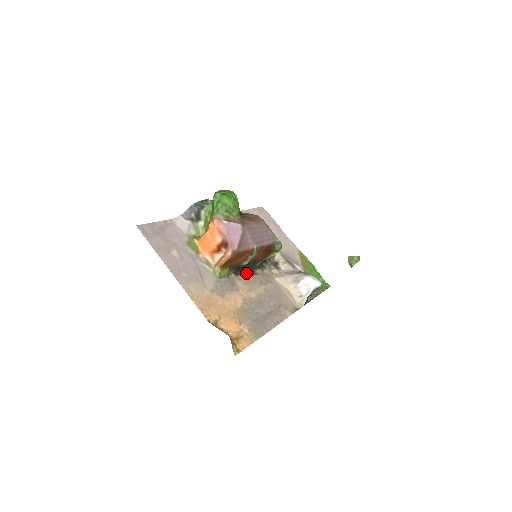
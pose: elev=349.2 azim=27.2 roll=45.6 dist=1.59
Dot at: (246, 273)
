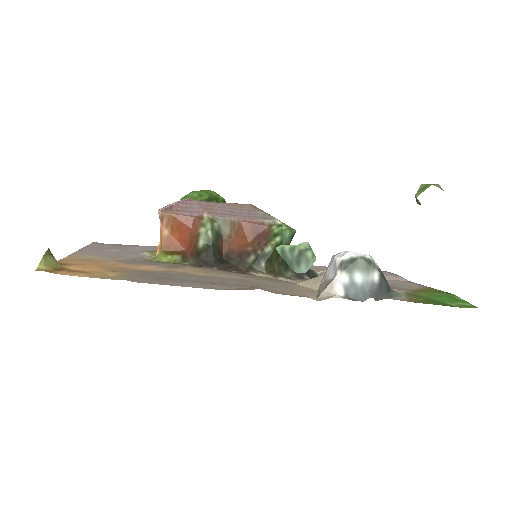
Dot at: (224, 270)
